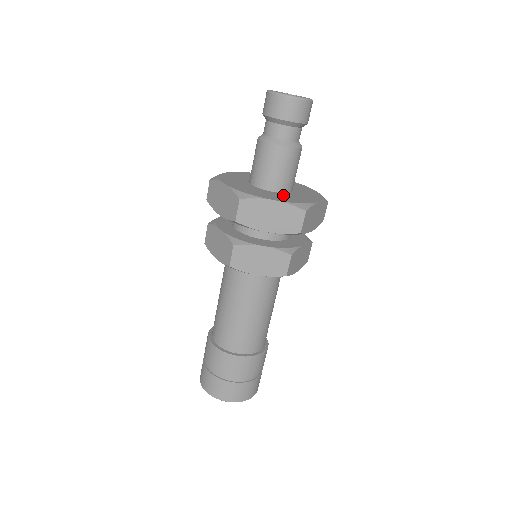
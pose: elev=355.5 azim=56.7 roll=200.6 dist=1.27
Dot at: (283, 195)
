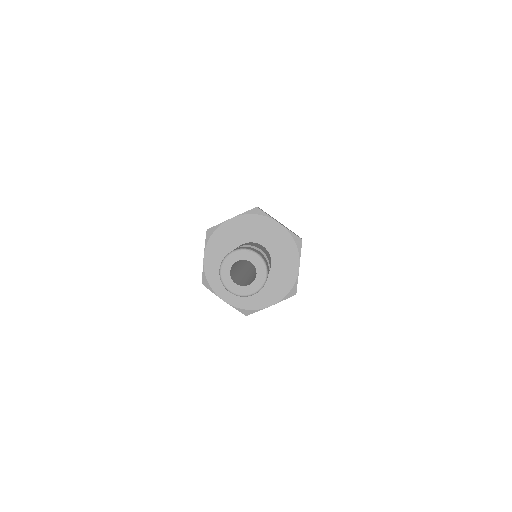
Dot at: occluded
